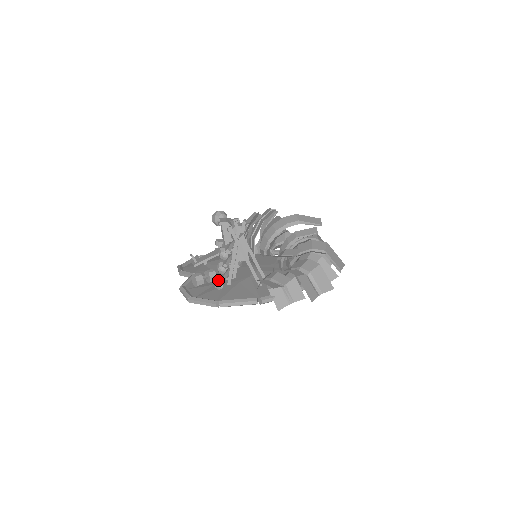
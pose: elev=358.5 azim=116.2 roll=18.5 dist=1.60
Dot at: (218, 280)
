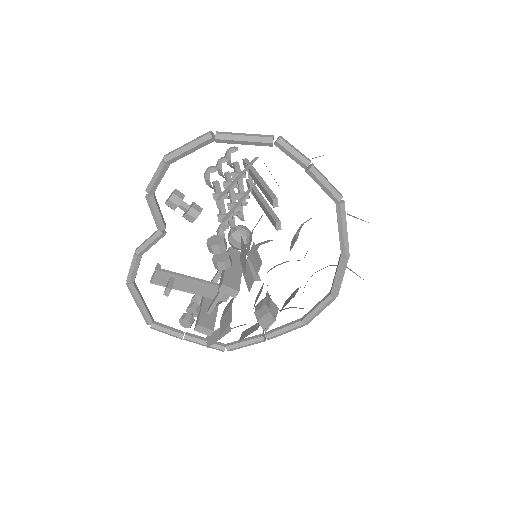
Dot at: (214, 167)
